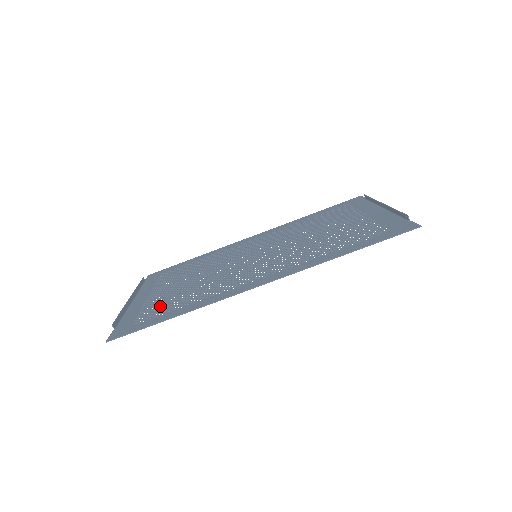
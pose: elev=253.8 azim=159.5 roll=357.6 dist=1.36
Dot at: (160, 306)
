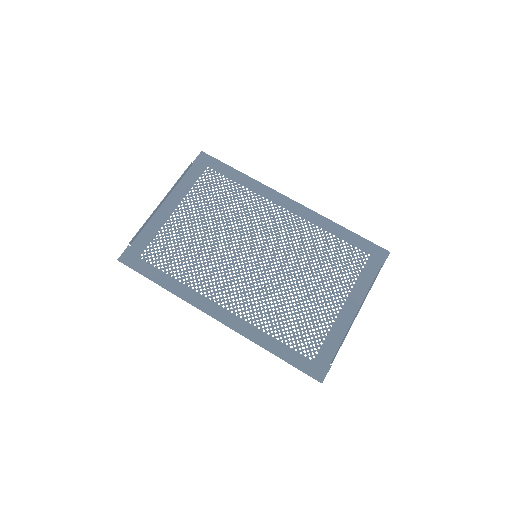
Dot at: (167, 248)
